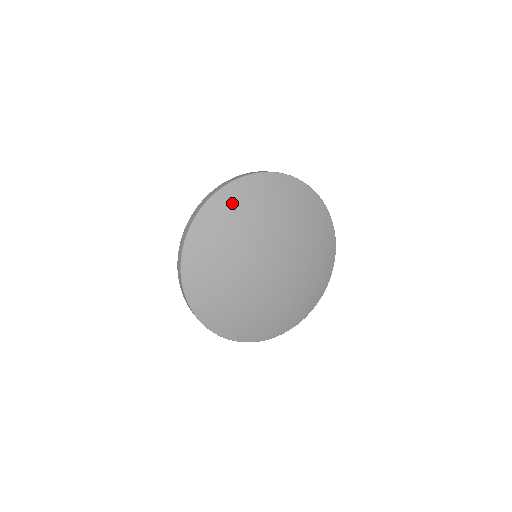
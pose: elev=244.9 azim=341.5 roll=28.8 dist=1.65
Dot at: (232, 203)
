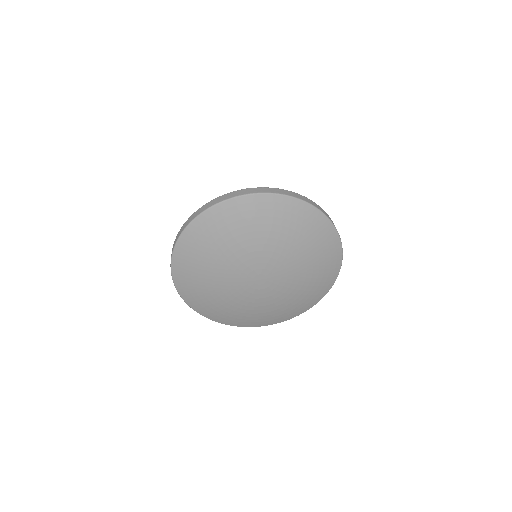
Dot at: (231, 217)
